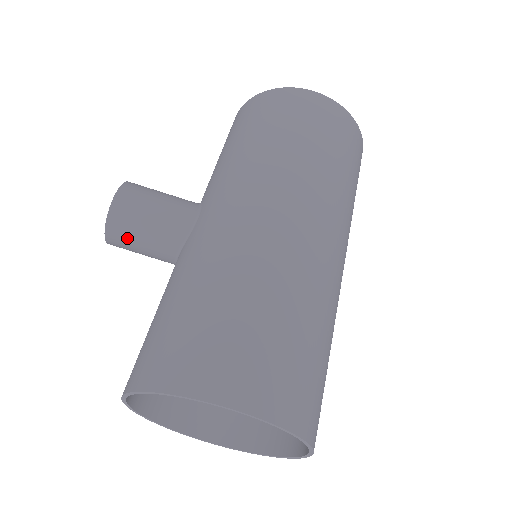
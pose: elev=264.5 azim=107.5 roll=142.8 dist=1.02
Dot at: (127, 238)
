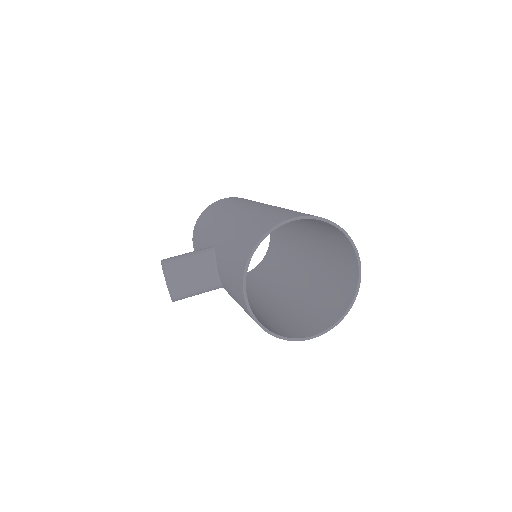
Dot at: (182, 275)
